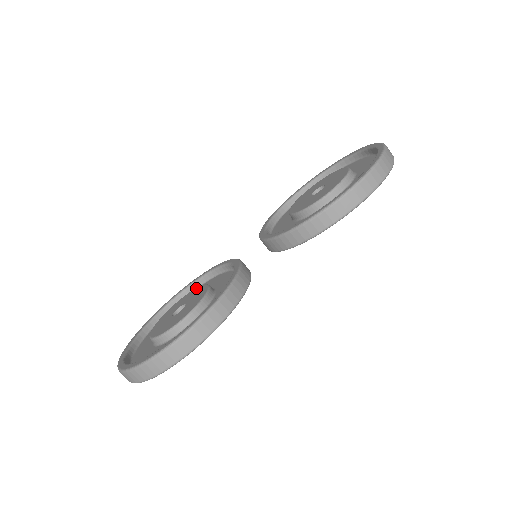
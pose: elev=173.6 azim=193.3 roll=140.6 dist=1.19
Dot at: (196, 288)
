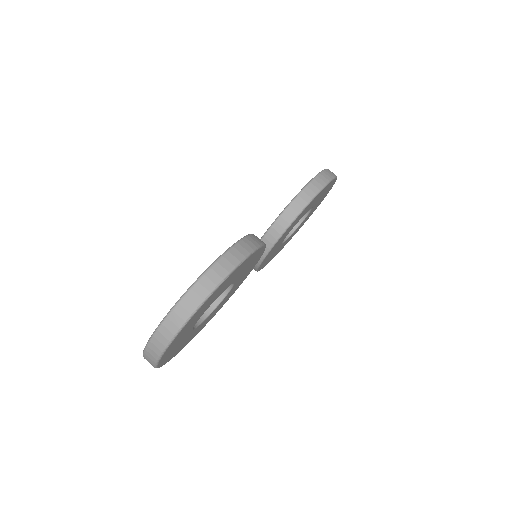
Dot at: occluded
